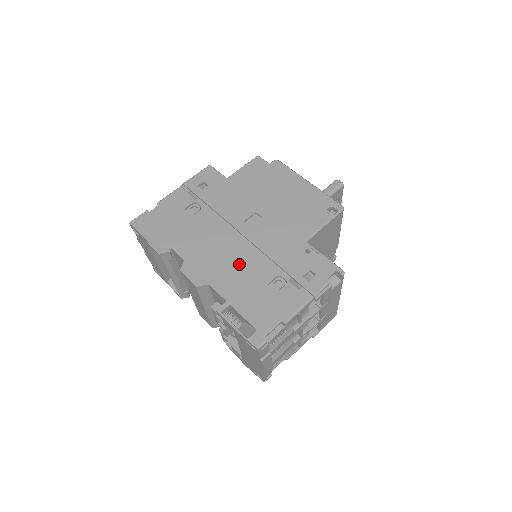
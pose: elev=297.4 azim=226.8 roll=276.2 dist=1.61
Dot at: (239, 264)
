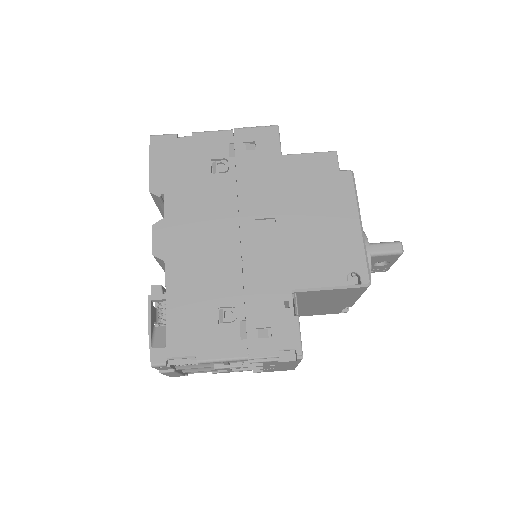
Dot at: (210, 263)
